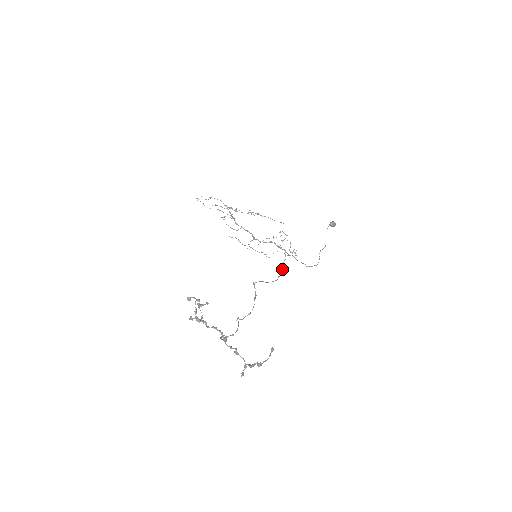
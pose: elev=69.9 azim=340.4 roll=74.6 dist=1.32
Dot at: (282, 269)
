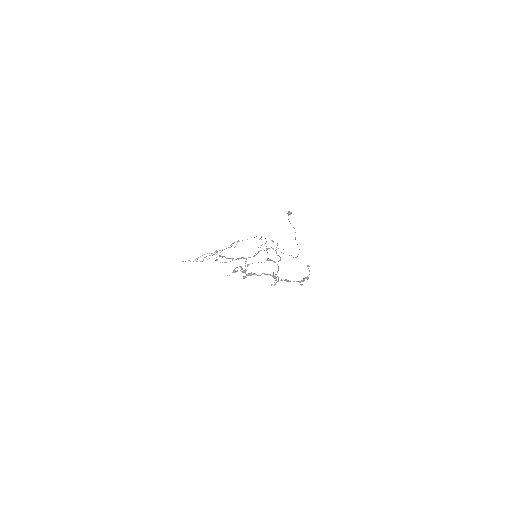
Dot at: (279, 256)
